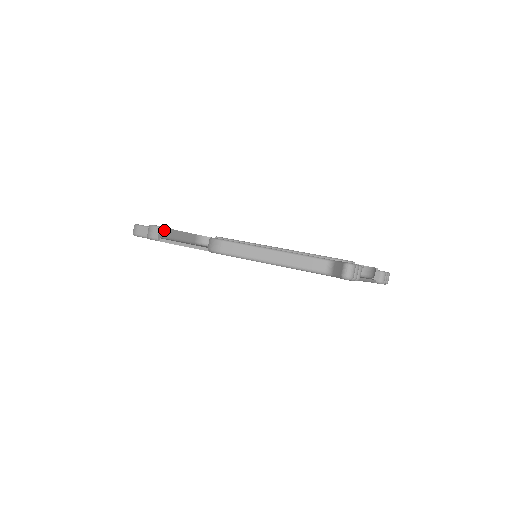
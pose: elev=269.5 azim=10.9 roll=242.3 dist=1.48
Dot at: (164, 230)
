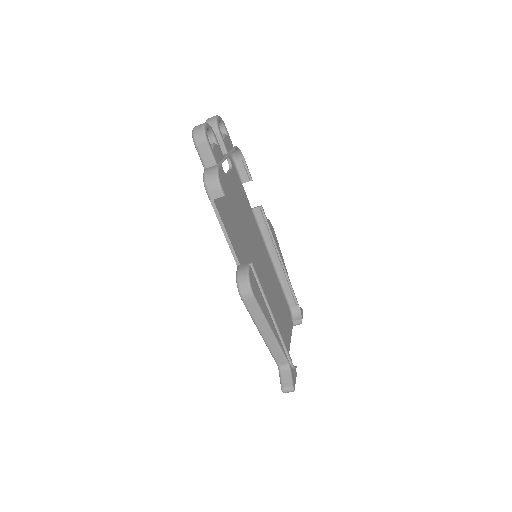
Dot at: occluded
